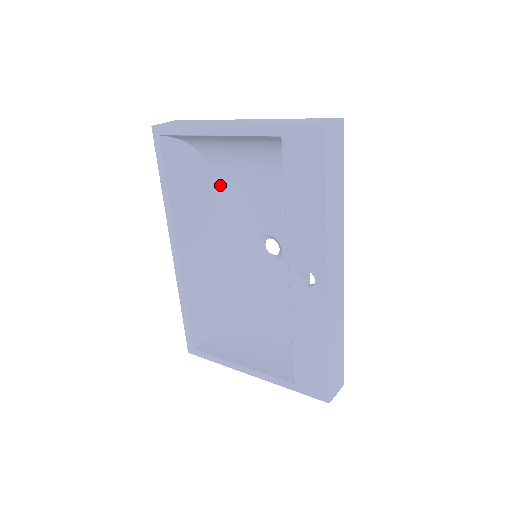
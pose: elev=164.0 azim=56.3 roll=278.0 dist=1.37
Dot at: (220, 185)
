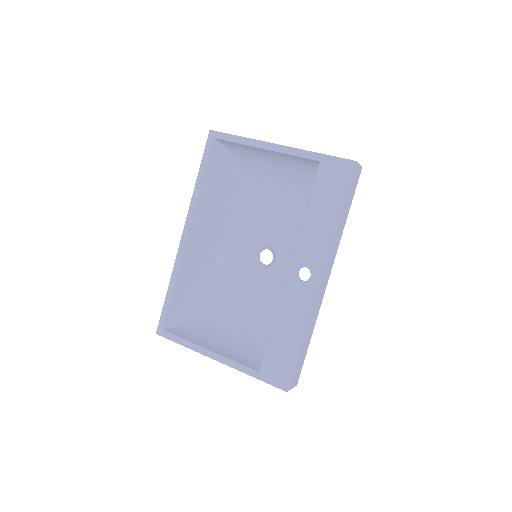
Dot at: (240, 196)
